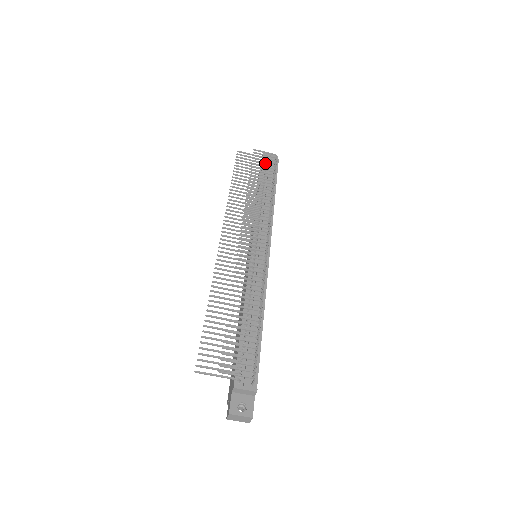
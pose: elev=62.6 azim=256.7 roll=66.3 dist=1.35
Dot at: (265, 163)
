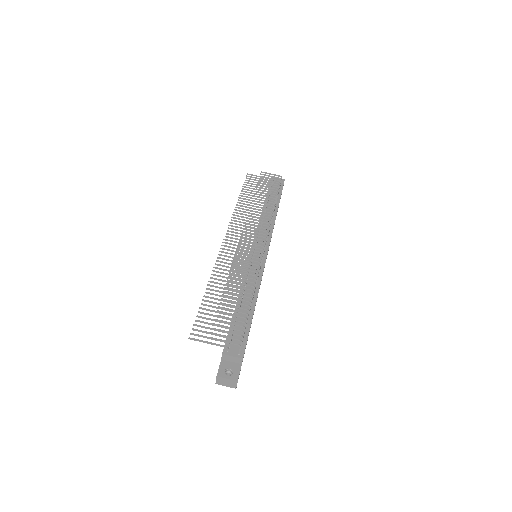
Dot at: (270, 182)
